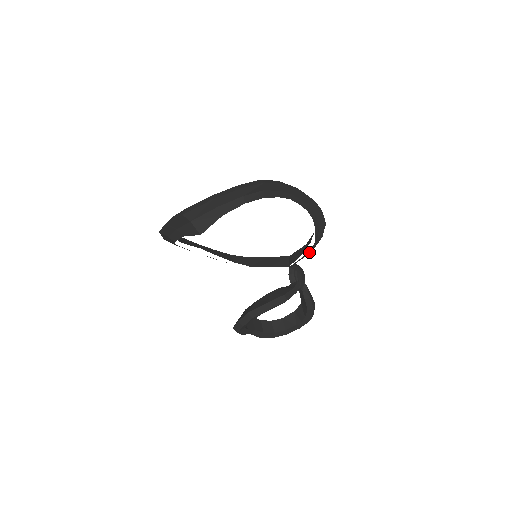
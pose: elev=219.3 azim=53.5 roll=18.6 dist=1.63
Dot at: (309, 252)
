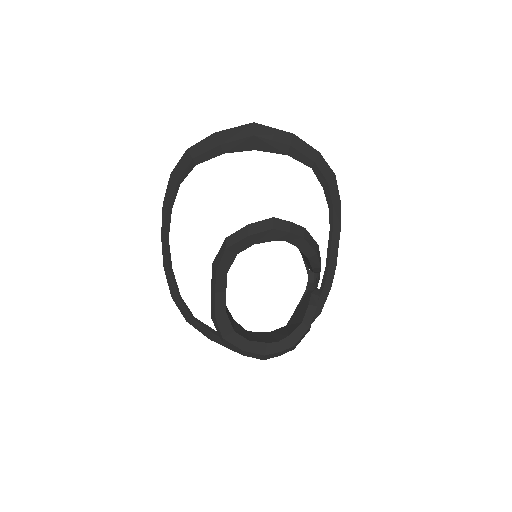
Dot at: occluded
